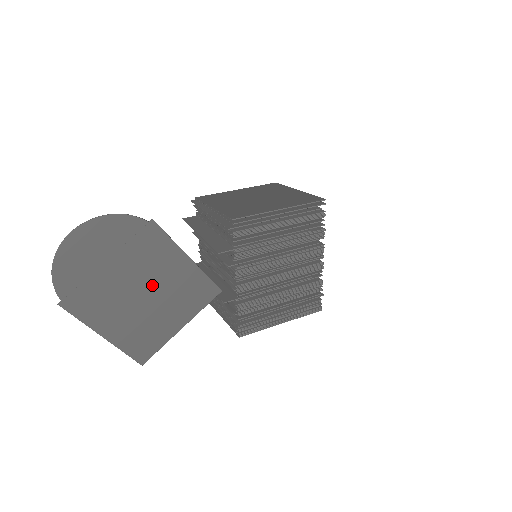
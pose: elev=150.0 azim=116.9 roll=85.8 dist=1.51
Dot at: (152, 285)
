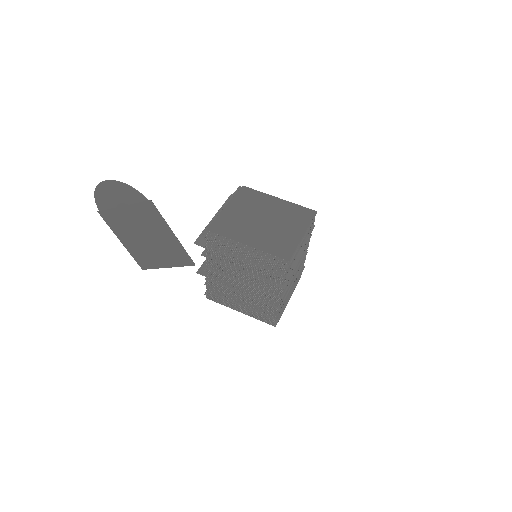
Dot at: (149, 234)
